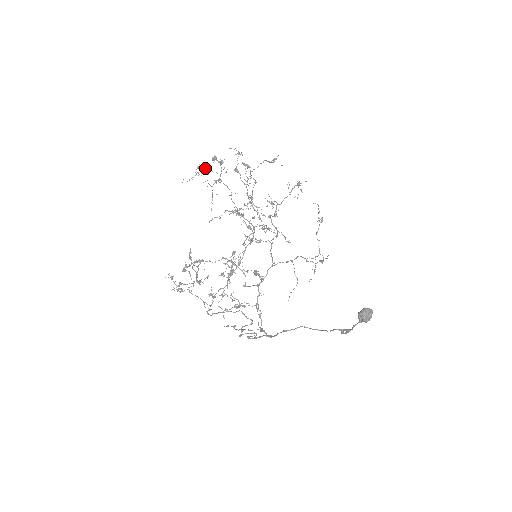
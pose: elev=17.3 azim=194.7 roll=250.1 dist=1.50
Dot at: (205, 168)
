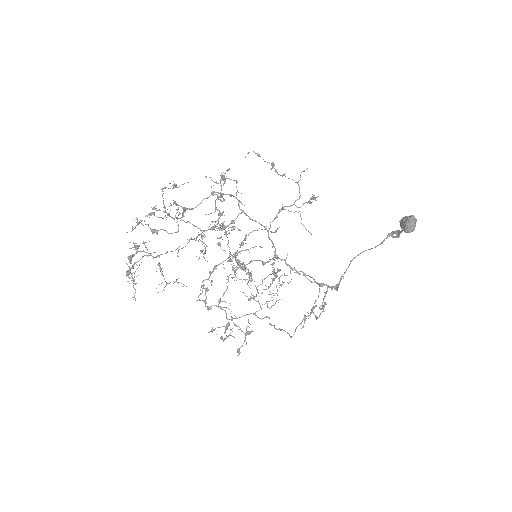
Dot at: occluded
